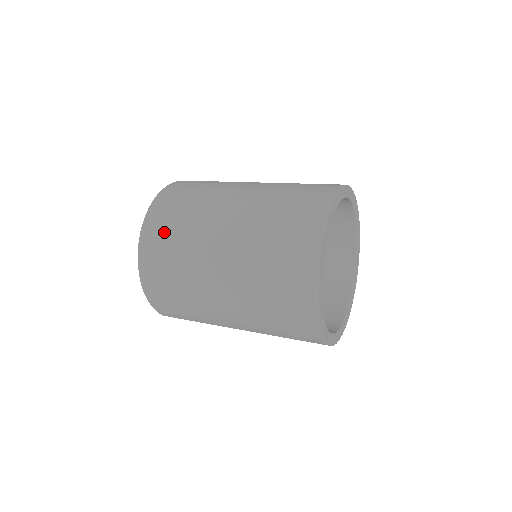
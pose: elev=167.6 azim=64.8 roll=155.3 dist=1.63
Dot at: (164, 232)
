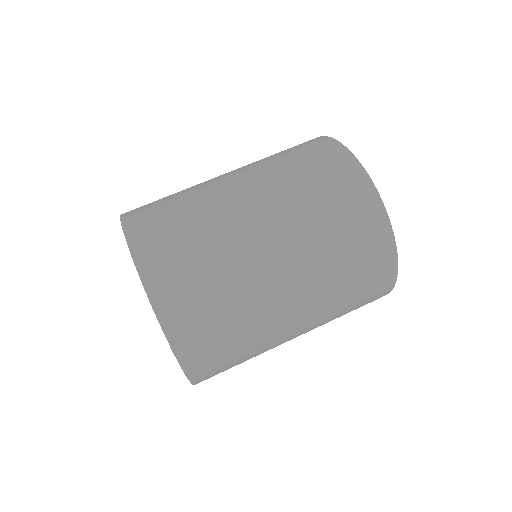
Dot at: (206, 325)
